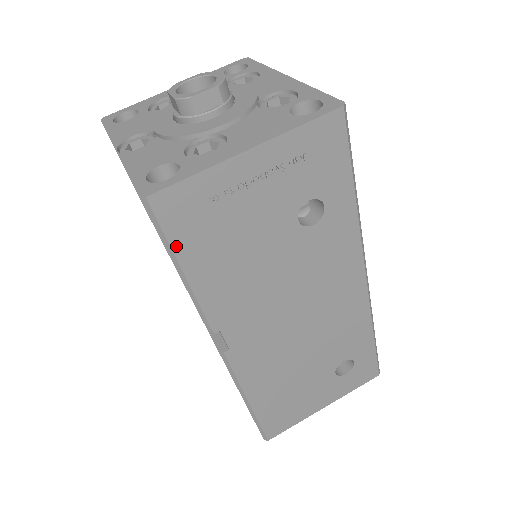
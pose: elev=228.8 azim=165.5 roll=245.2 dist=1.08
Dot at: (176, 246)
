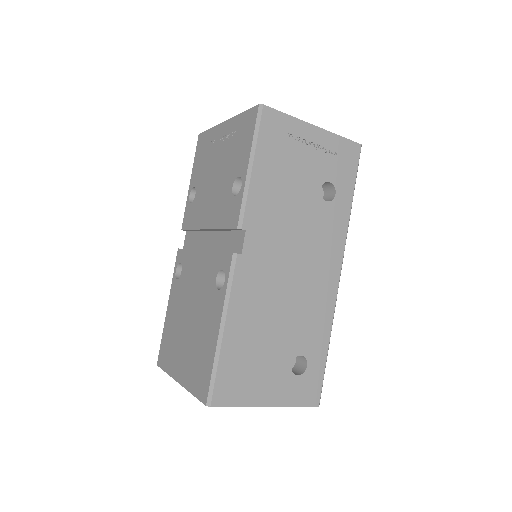
Dot at: (259, 144)
